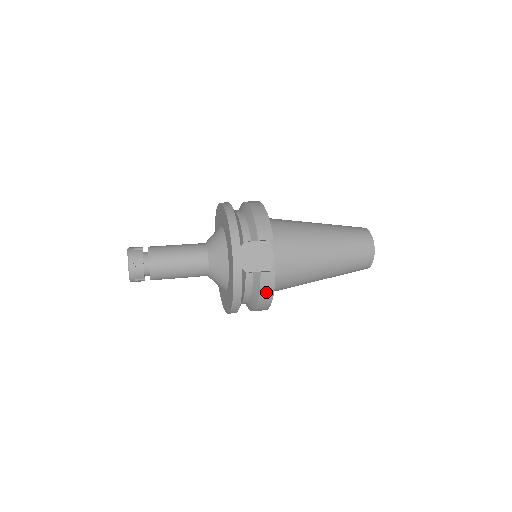
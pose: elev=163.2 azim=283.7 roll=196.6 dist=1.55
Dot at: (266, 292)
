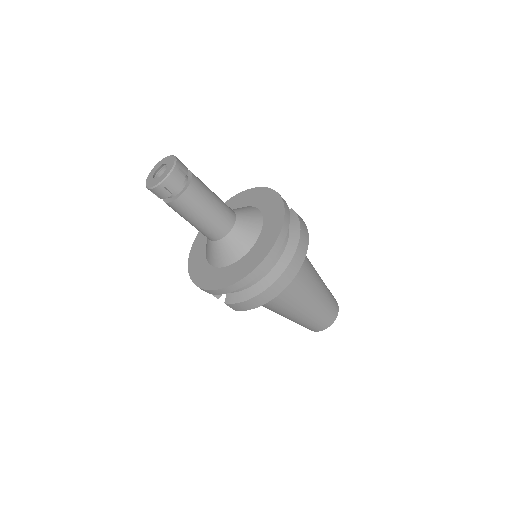
Dot at: (303, 225)
